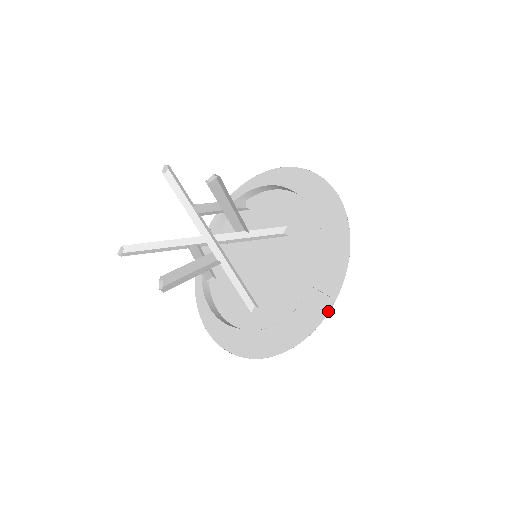
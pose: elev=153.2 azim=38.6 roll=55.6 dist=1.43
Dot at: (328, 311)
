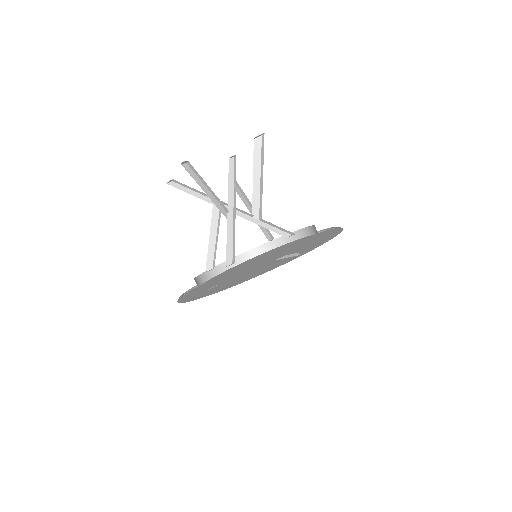
Dot at: (290, 260)
